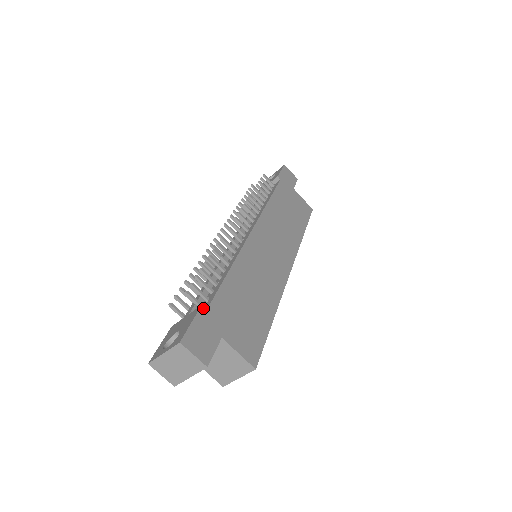
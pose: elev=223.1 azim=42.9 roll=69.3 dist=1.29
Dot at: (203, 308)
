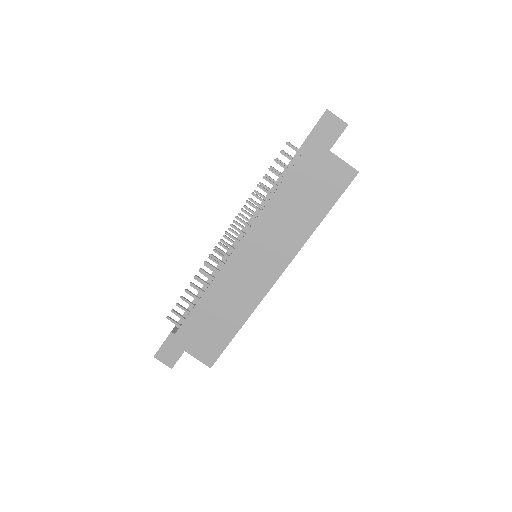
Dot at: (172, 333)
